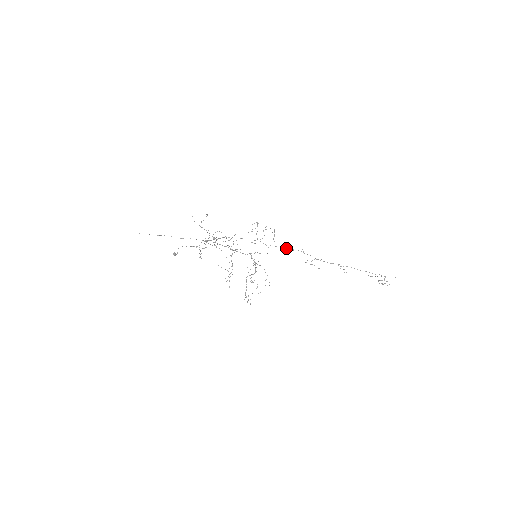
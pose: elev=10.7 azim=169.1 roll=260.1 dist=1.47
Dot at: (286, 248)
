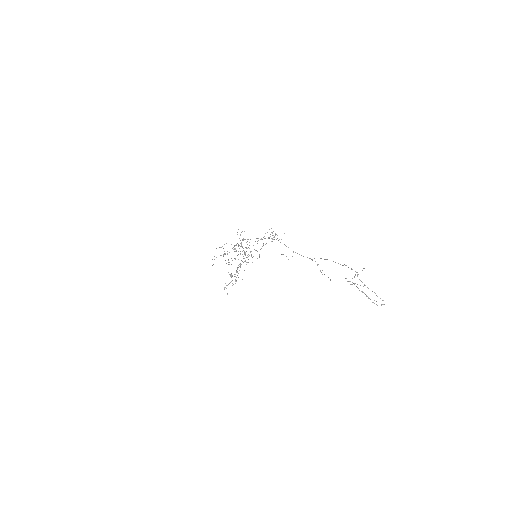
Dot at: (269, 238)
